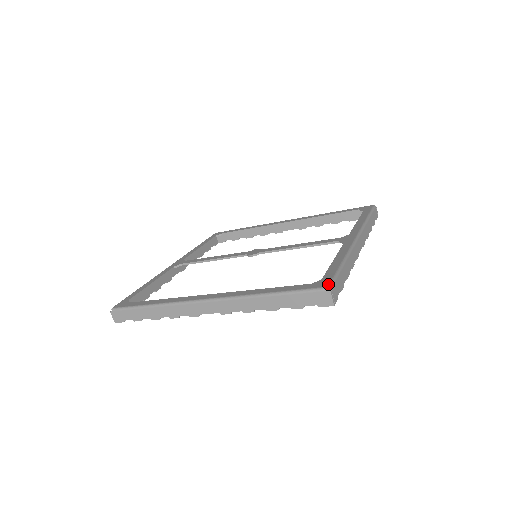
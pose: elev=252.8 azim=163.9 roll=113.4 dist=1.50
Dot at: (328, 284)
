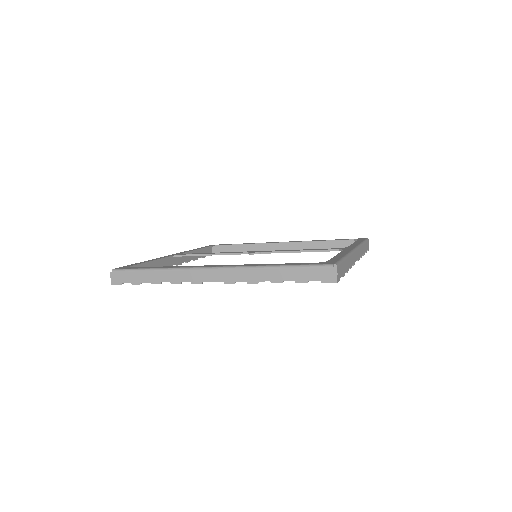
Dot at: (334, 263)
